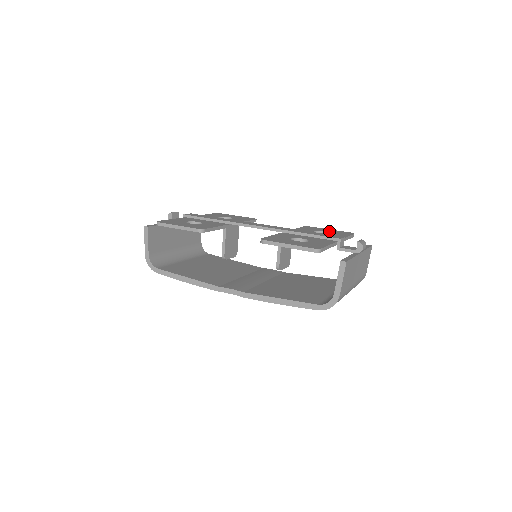
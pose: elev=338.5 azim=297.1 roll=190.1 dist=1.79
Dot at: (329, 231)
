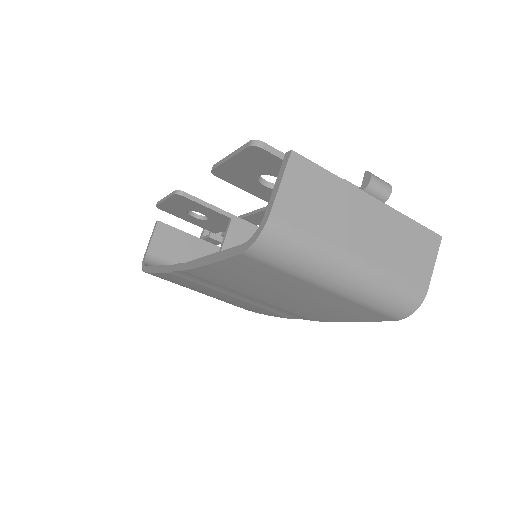
Dot at: occluded
